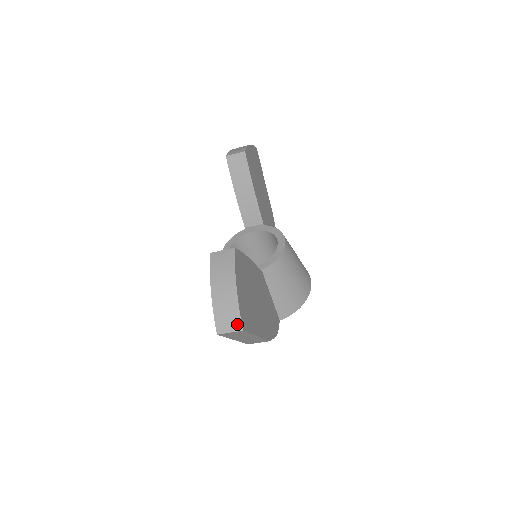
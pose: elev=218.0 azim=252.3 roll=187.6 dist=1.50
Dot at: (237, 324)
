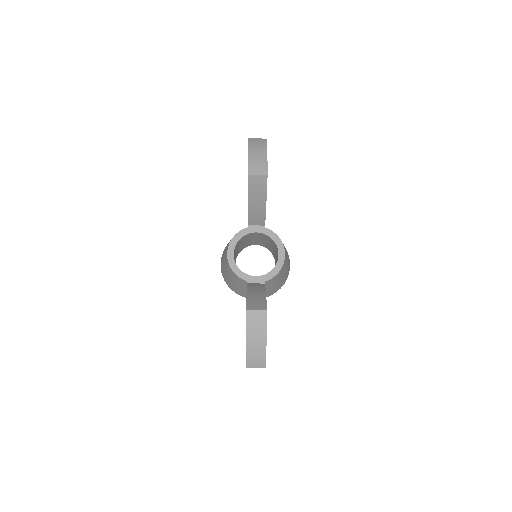
Dot at: (262, 365)
